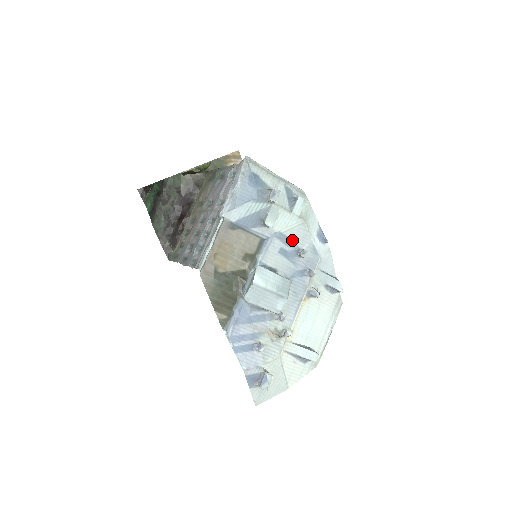
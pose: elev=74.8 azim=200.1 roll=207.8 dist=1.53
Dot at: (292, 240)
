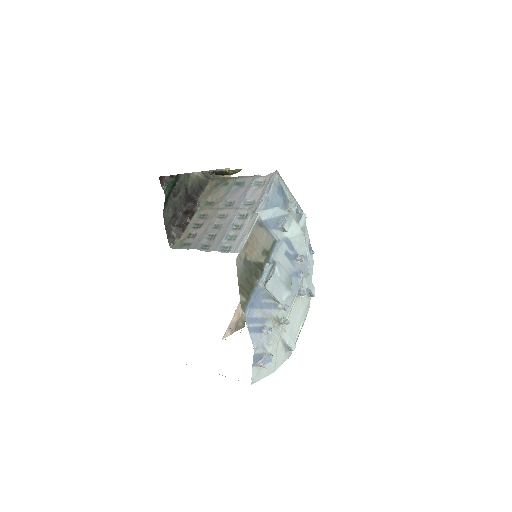
Dot at: (294, 246)
